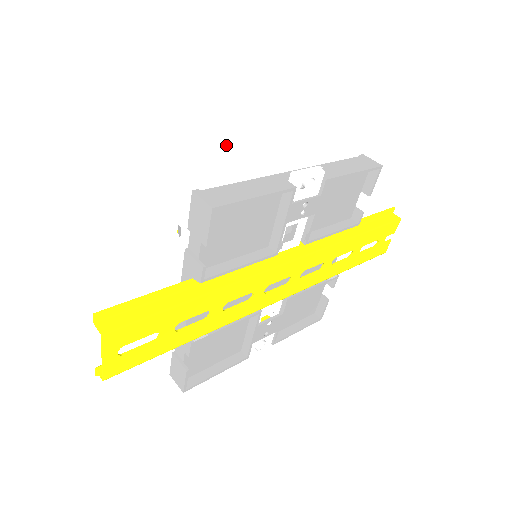
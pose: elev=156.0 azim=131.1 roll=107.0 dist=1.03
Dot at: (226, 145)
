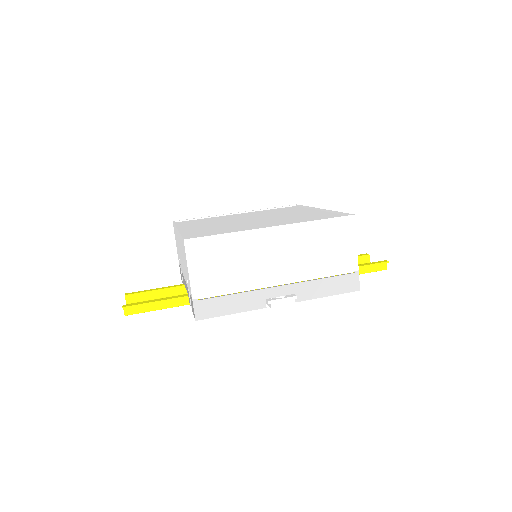
Dot at: (250, 240)
